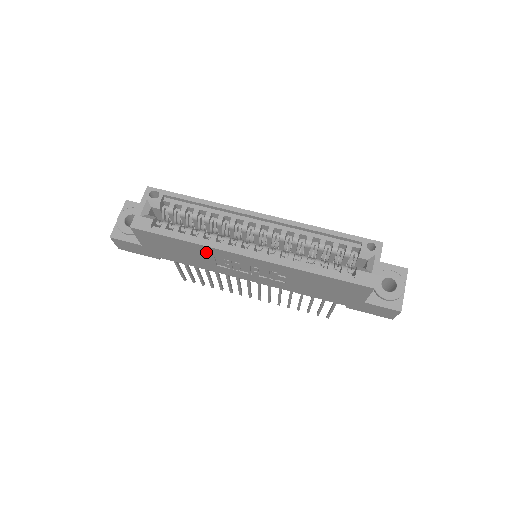
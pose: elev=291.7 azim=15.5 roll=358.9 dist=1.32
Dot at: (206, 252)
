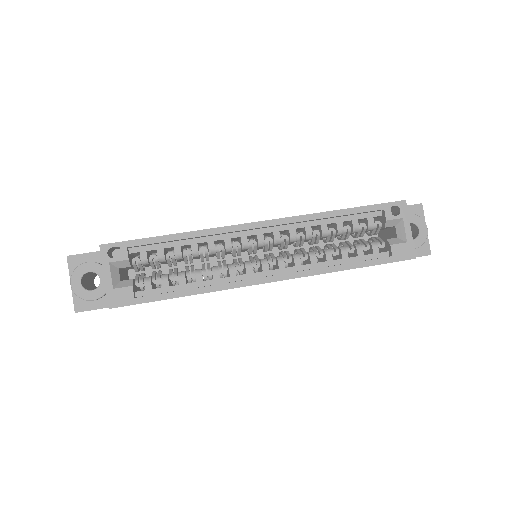
Dot at: occluded
